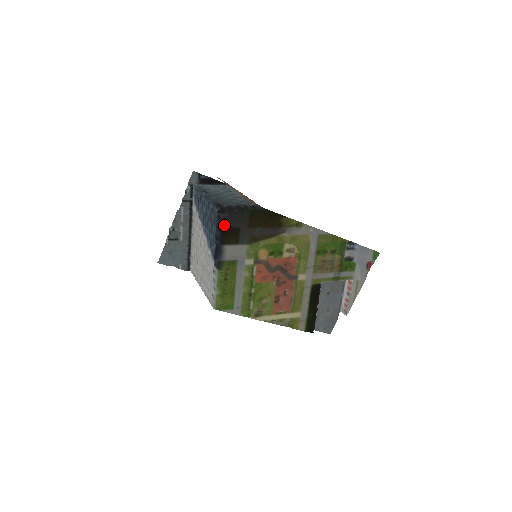
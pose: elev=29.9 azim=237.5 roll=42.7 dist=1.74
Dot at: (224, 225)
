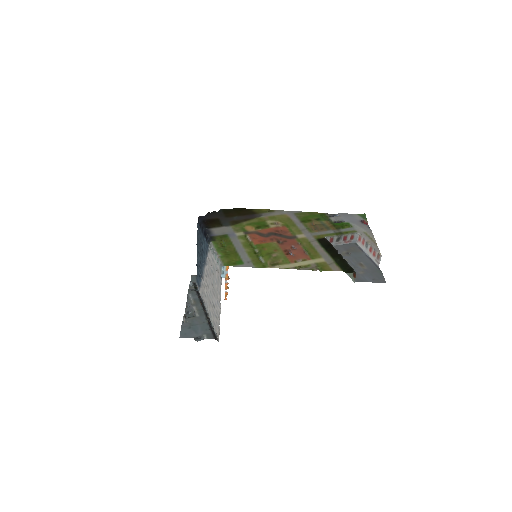
Dot at: (204, 219)
